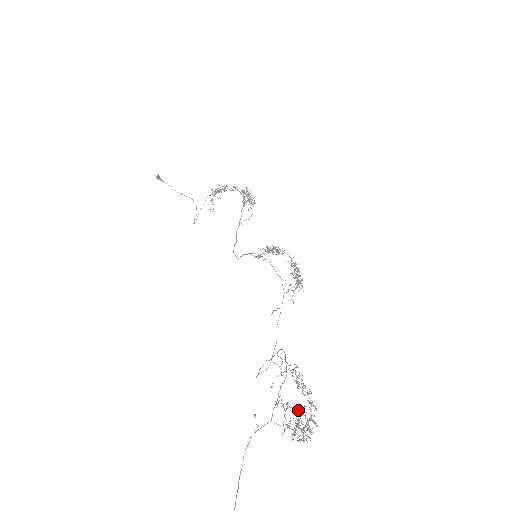
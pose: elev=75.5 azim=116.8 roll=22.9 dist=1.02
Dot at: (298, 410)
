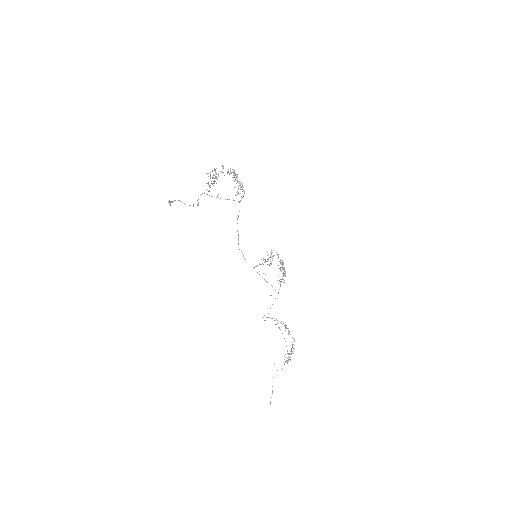
Dot at: occluded
